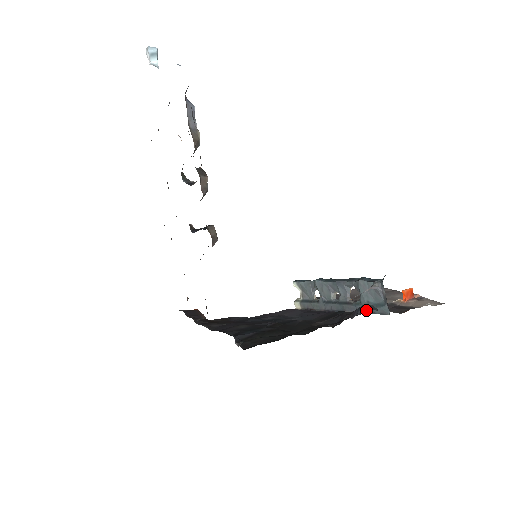
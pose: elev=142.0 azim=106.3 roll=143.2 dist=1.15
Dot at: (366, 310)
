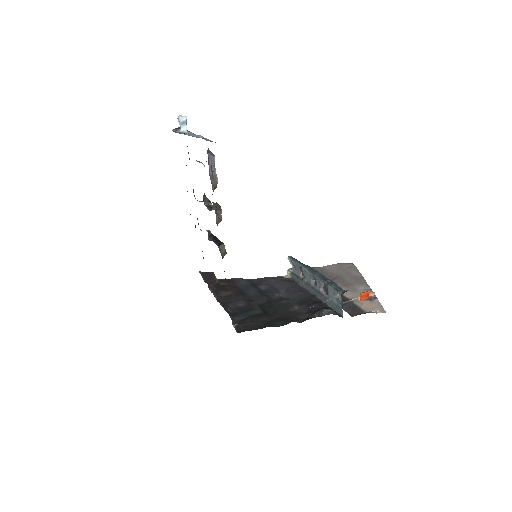
Dot at: (326, 313)
